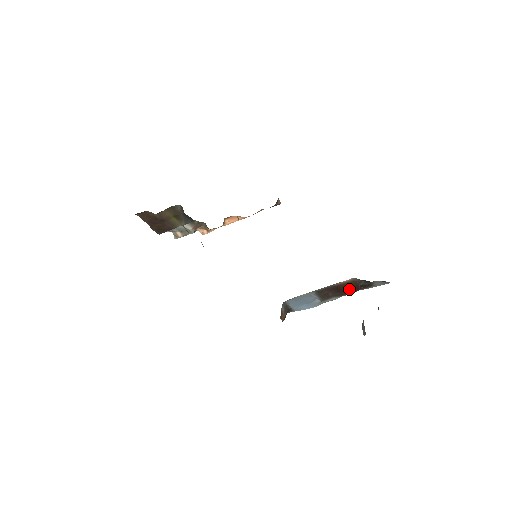
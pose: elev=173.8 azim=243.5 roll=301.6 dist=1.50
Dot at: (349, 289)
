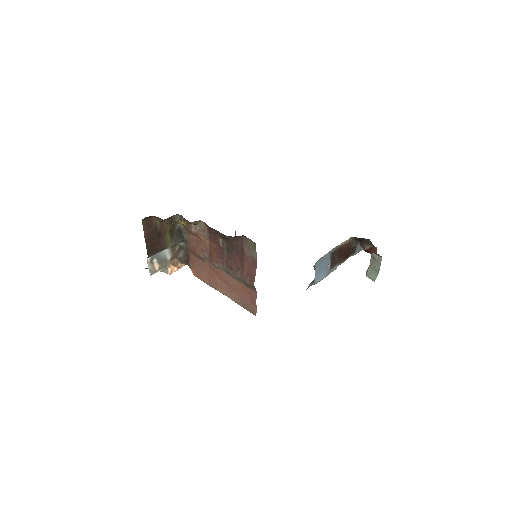
Dot at: (346, 253)
